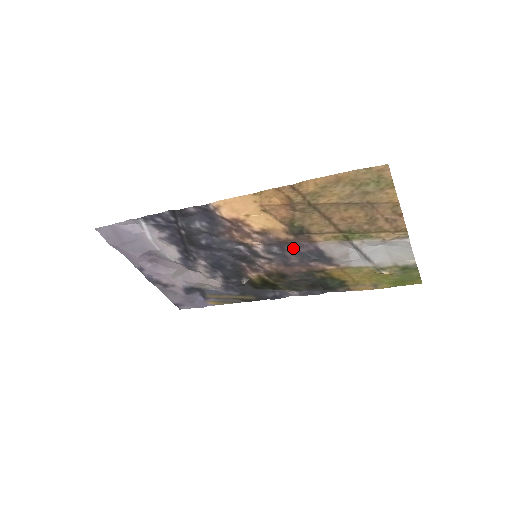
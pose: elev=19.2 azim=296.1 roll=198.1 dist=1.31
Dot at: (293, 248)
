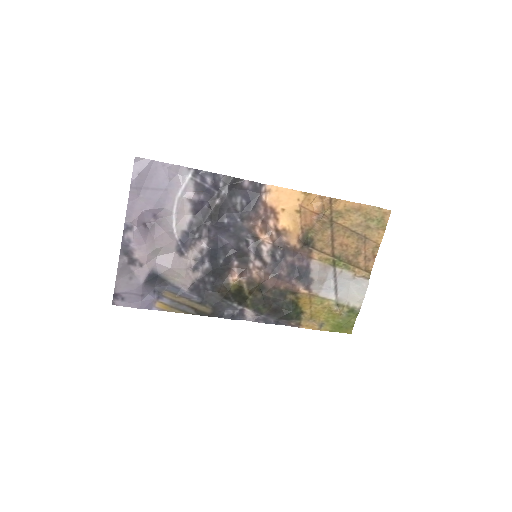
Dot at: (292, 258)
